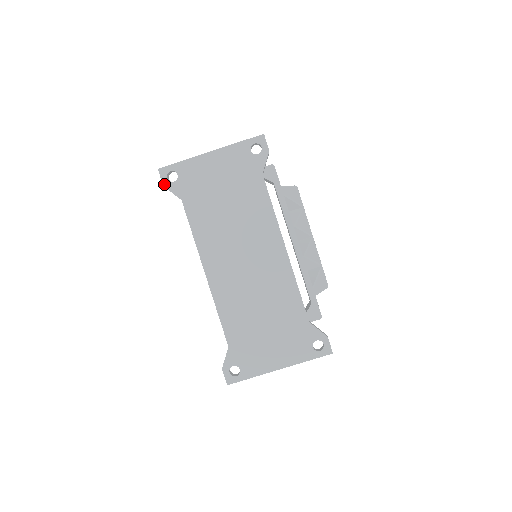
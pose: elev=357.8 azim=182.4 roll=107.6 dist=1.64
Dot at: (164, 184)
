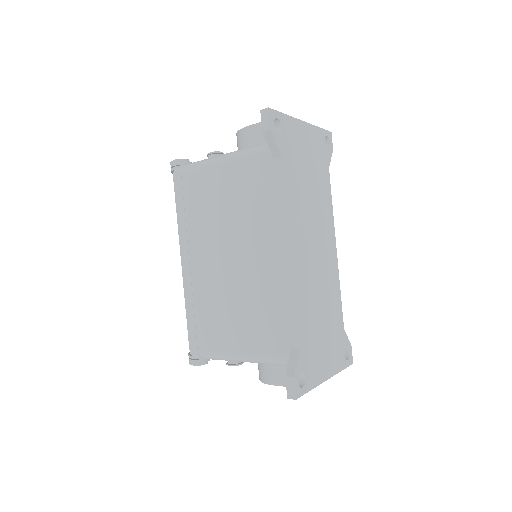
Dot at: (271, 128)
